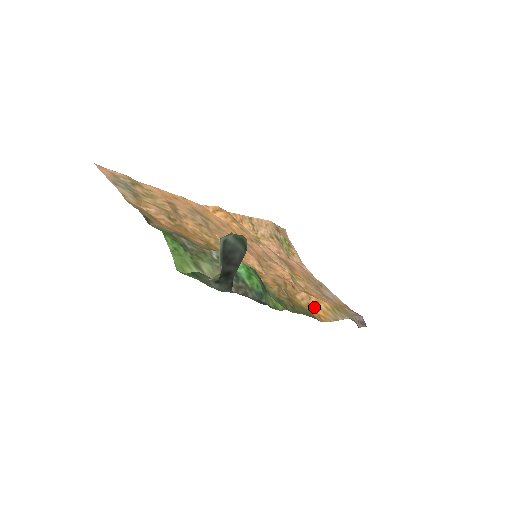
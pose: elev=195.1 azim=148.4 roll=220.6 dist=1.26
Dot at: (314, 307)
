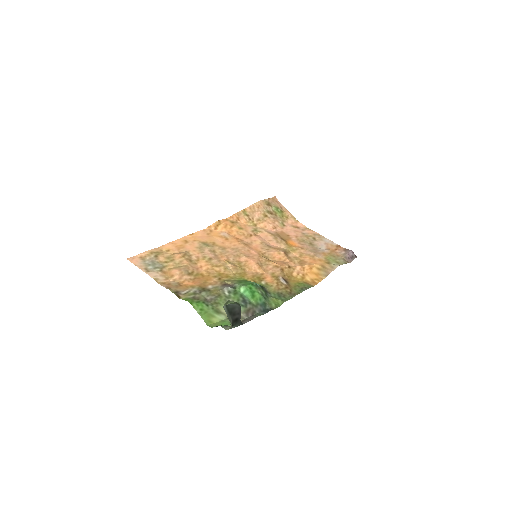
Dot at: (308, 275)
